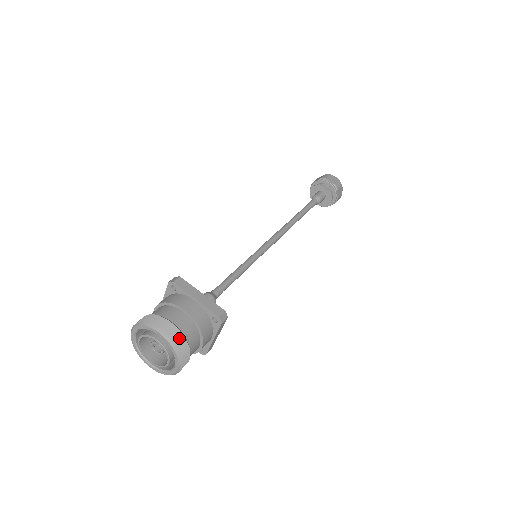
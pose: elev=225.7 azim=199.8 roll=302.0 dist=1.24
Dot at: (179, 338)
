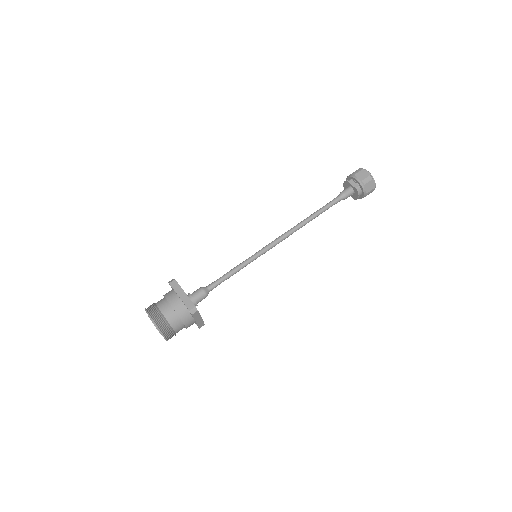
Dot at: (162, 322)
